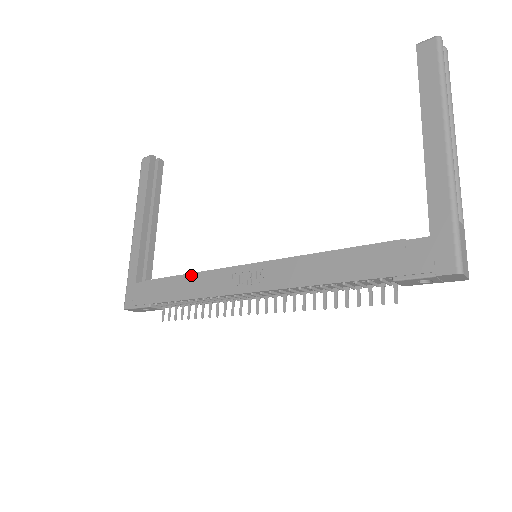
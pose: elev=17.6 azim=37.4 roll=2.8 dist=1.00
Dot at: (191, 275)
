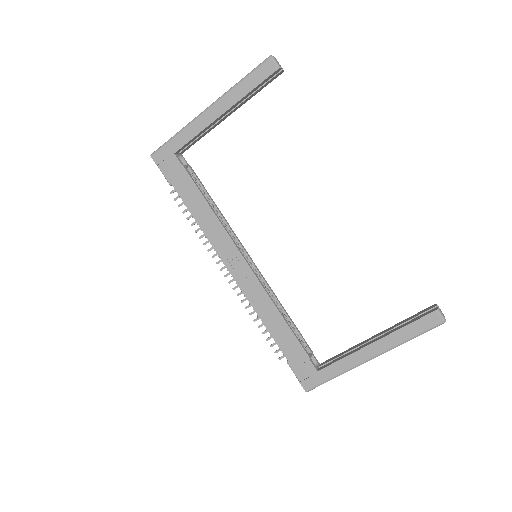
Dot at: (213, 214)
